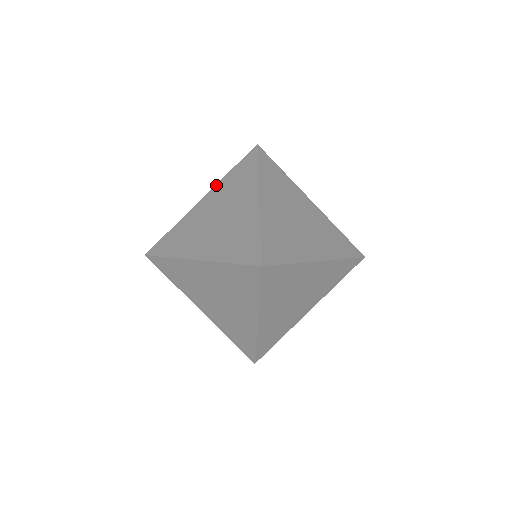
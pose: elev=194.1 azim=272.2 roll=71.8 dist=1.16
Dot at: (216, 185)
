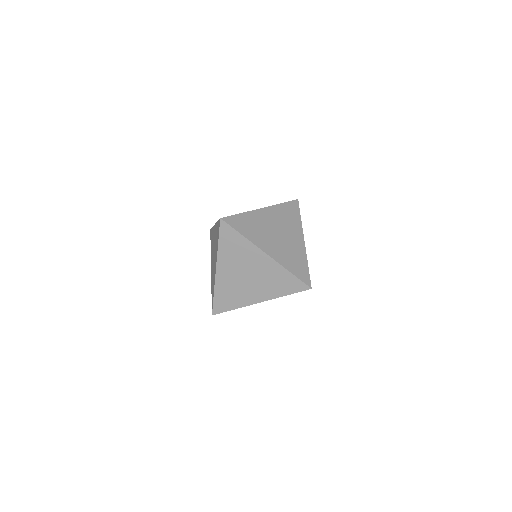
Dot at: (216, 224)
